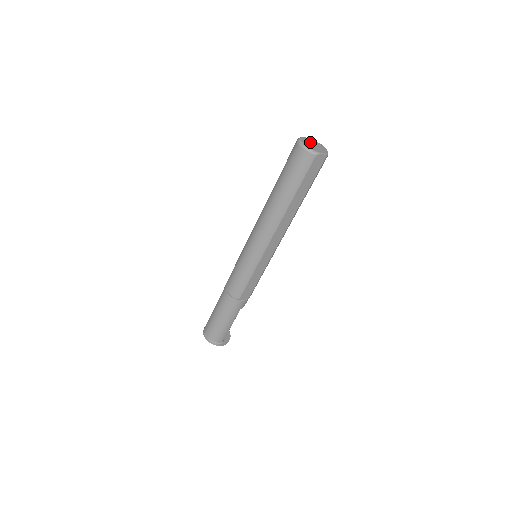
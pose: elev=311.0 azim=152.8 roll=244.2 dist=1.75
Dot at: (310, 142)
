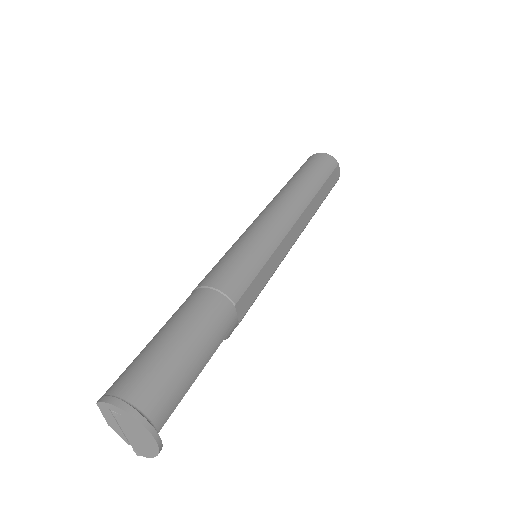
Dot at: occluded
